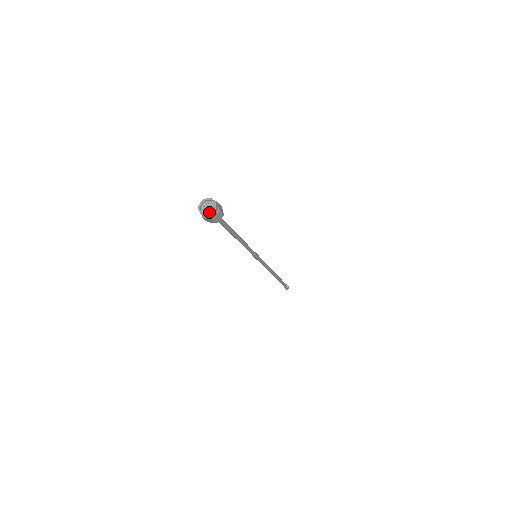
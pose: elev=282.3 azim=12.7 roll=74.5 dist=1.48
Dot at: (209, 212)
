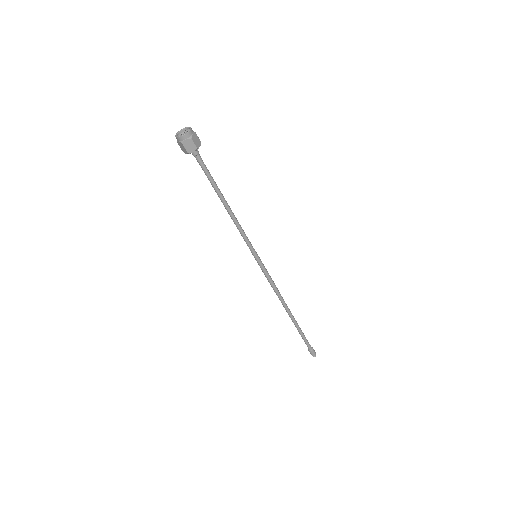
Dot at: (186, 138)
